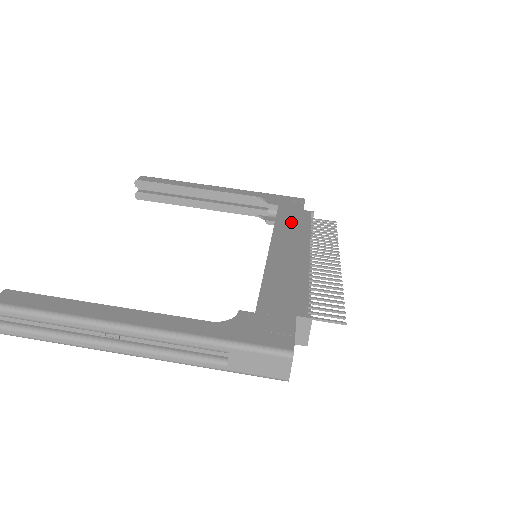
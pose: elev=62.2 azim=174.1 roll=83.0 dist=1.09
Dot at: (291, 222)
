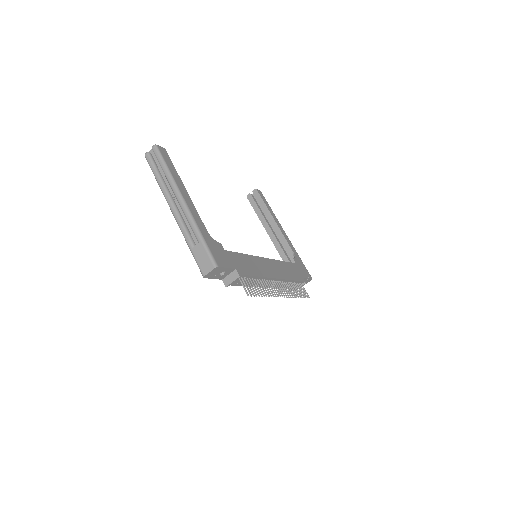
Dot at: (289, 270)
